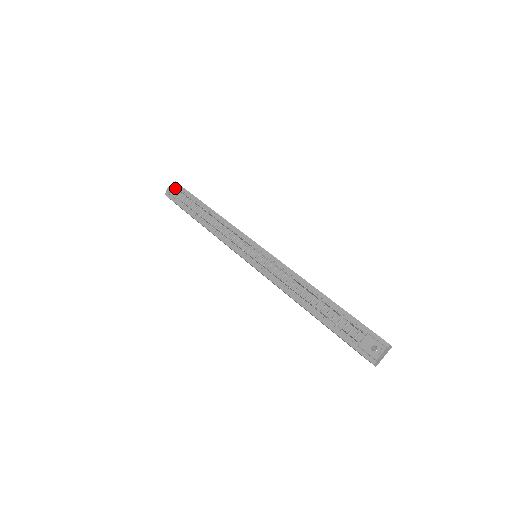
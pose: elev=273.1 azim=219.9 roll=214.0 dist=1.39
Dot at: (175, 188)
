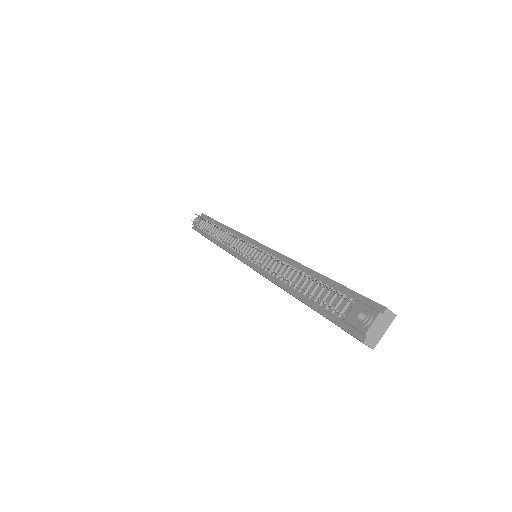
Dot at: (200, 218)
